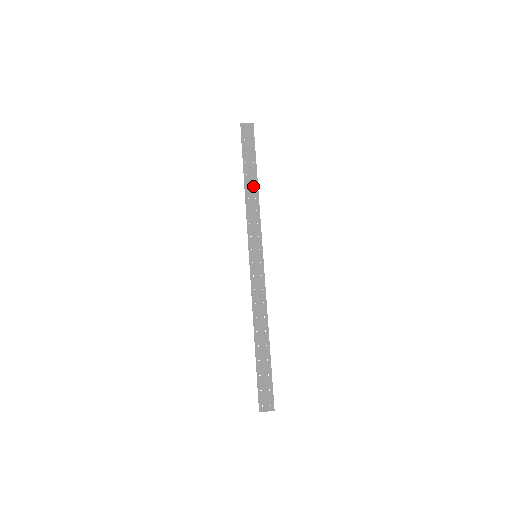
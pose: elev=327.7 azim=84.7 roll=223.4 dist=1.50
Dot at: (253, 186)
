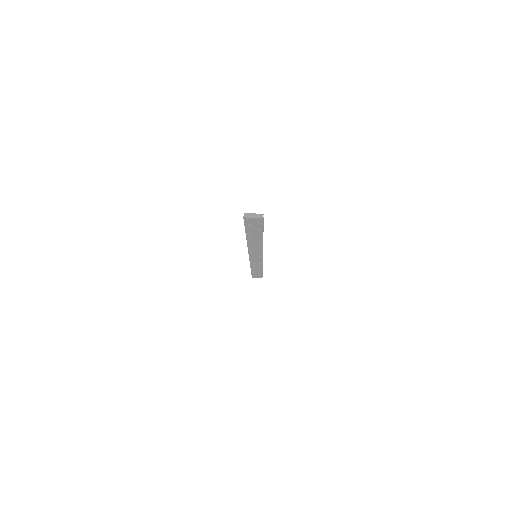
Dot at: (257, 242)
